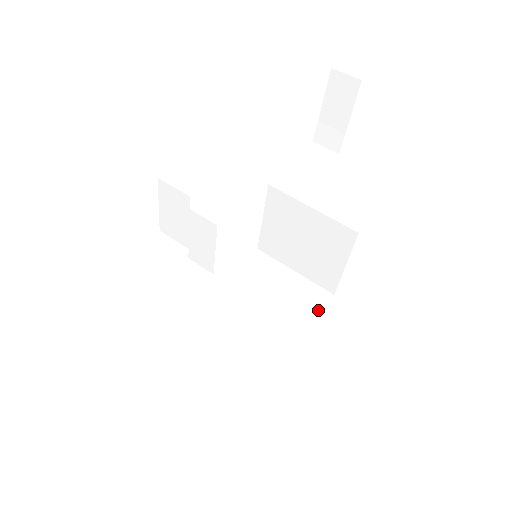
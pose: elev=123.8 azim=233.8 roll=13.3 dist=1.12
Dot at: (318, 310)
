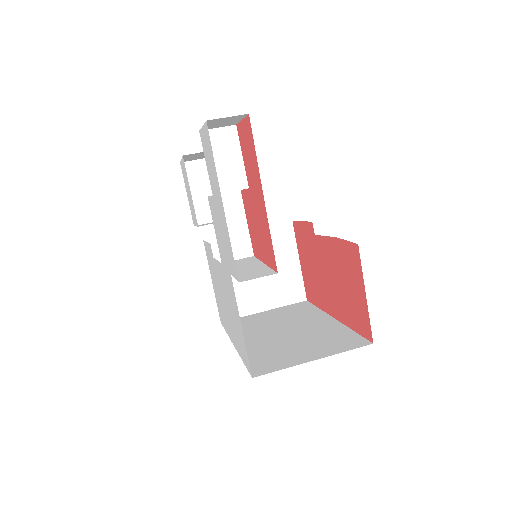
Dot at: (313, 307)
